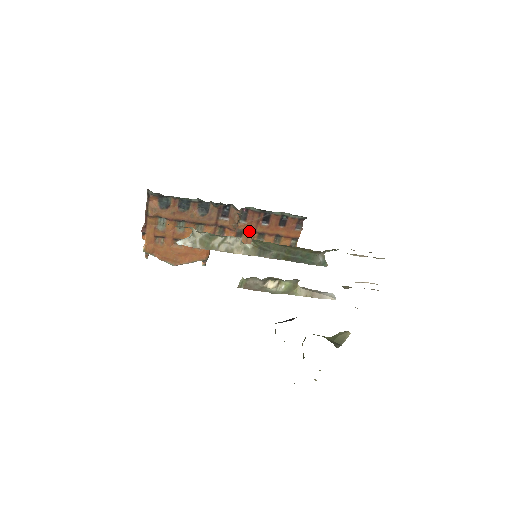
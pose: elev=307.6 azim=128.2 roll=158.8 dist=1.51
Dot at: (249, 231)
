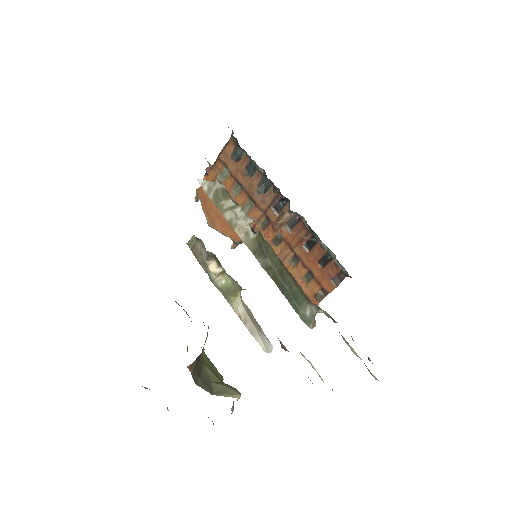
Dot at: (288, 244)
